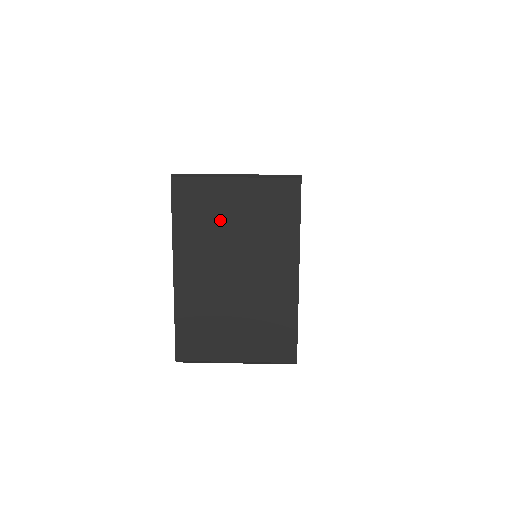
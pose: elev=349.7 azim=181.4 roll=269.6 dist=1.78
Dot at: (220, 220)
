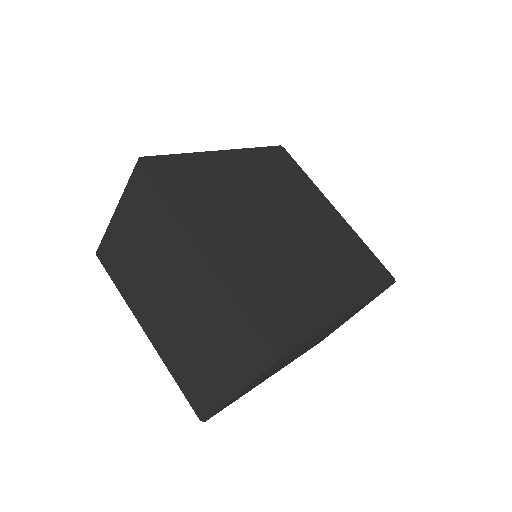
Dot at: (132, 258)
